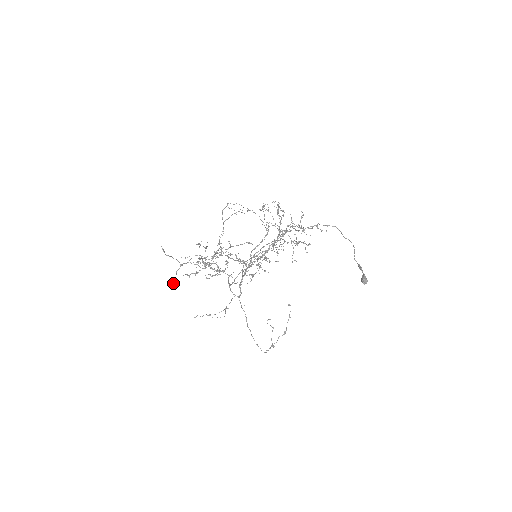
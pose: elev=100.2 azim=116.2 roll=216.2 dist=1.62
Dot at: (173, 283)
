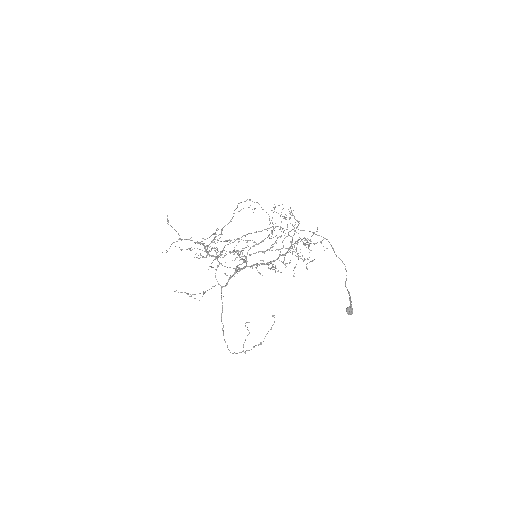
Dot at: occluded
